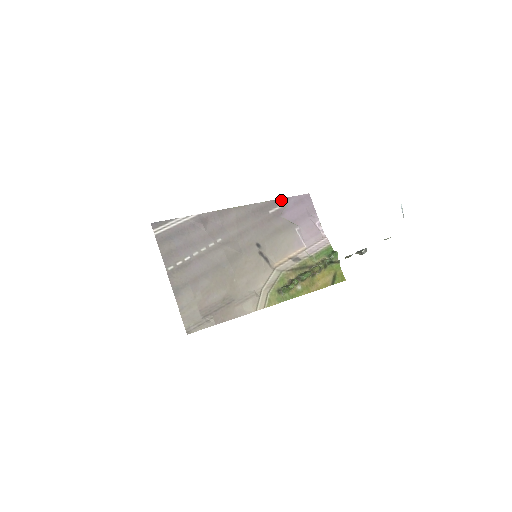
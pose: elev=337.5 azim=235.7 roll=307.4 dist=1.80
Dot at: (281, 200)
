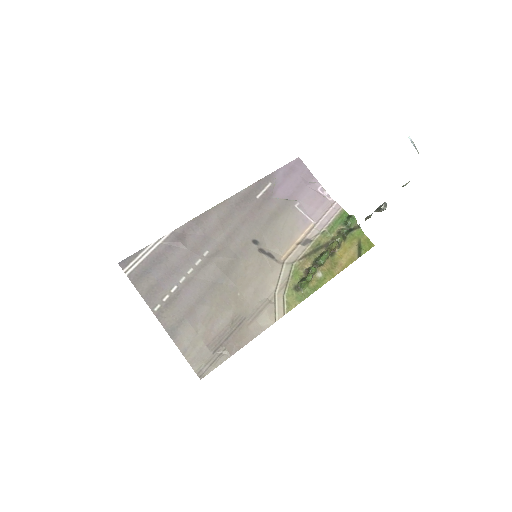
Dot at: (267, 178)
